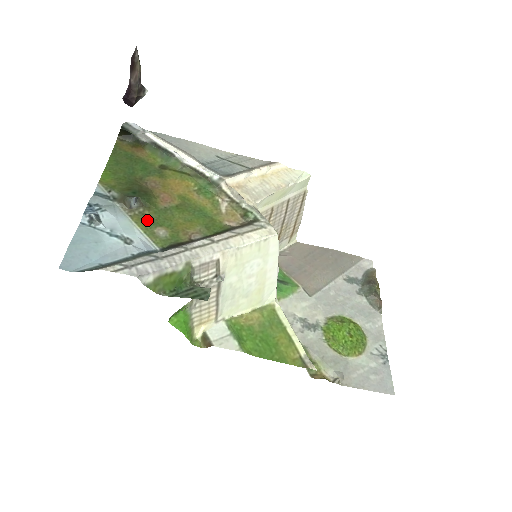
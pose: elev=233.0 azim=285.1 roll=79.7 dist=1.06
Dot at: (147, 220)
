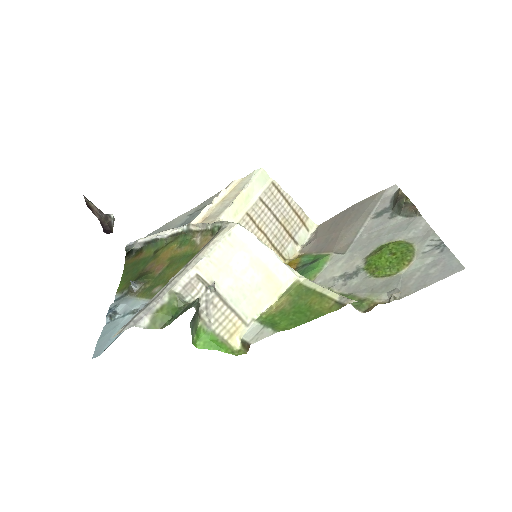
Dot at: (147, 290)
